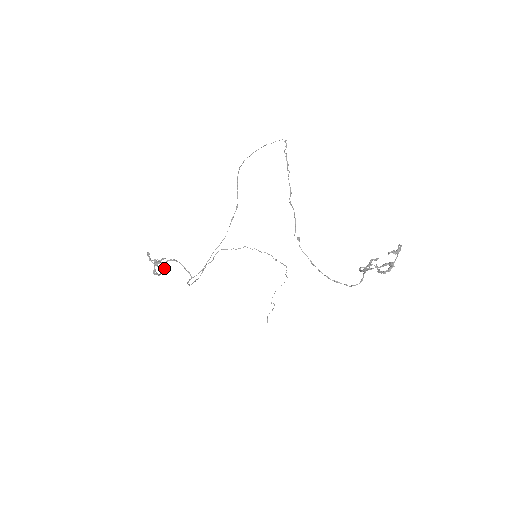
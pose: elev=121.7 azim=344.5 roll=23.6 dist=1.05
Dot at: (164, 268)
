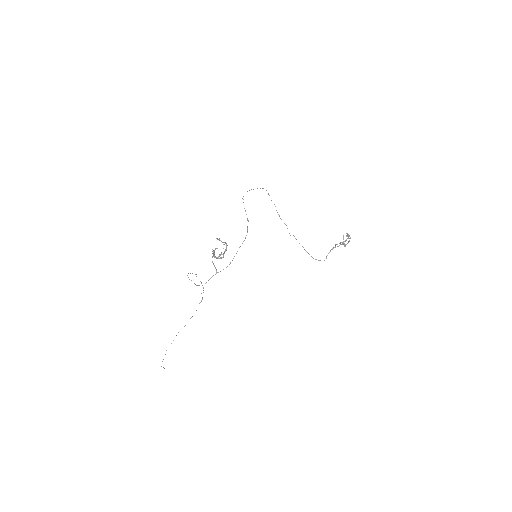
Dot at: (222, 254)
